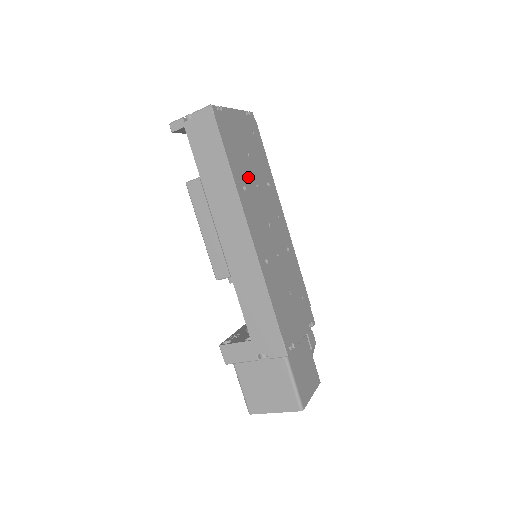
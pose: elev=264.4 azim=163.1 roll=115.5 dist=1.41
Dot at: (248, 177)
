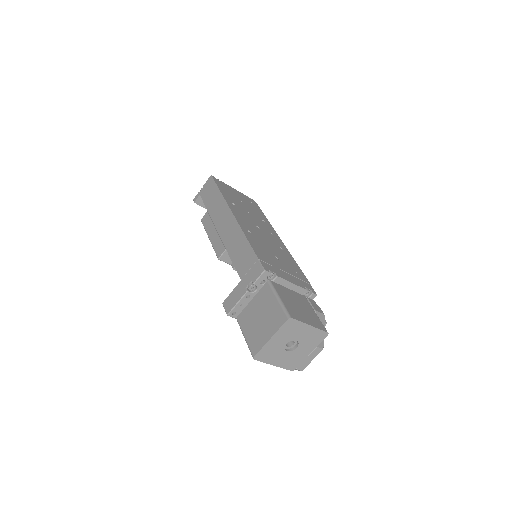
Dot at: (239, 205)
